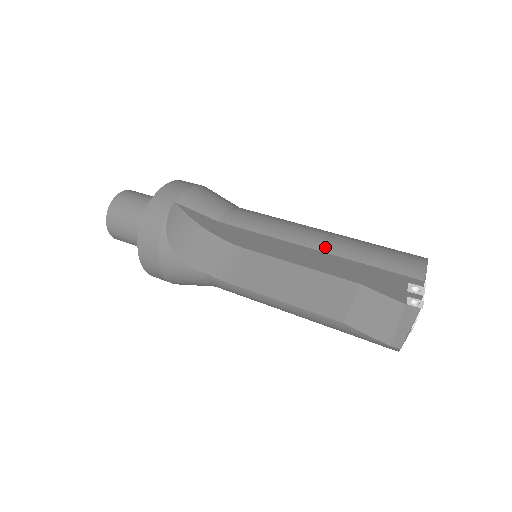
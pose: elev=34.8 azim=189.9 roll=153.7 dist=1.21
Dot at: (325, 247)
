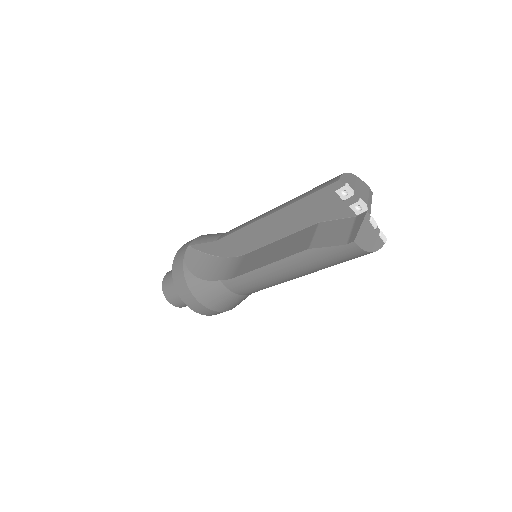
Dot at: (278, 208)
